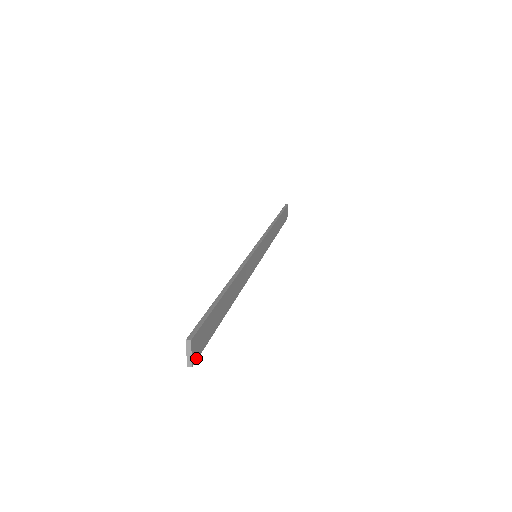
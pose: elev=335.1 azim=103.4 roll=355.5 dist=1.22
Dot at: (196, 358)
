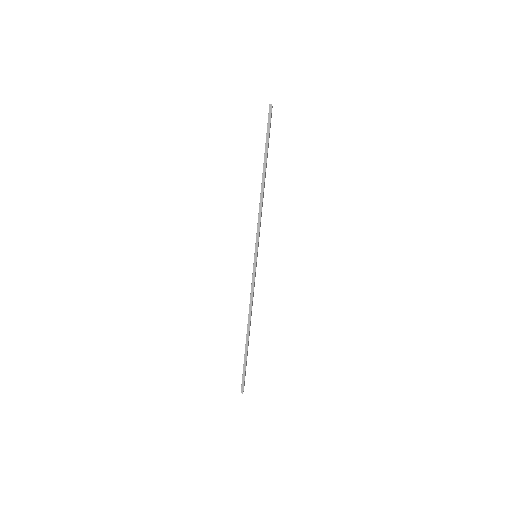
Dot at: occluded
